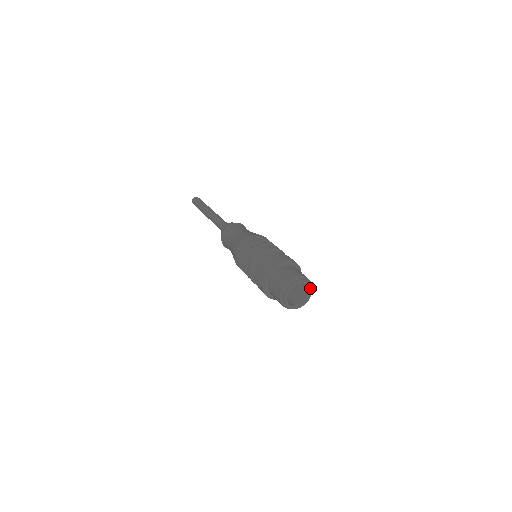
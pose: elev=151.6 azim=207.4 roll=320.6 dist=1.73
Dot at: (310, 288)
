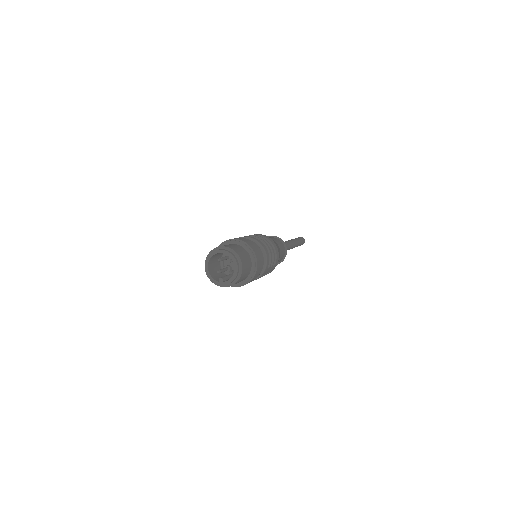
Dot at: (235, 263)
